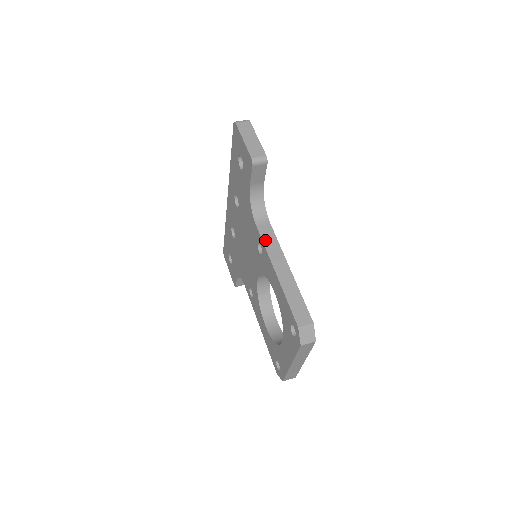
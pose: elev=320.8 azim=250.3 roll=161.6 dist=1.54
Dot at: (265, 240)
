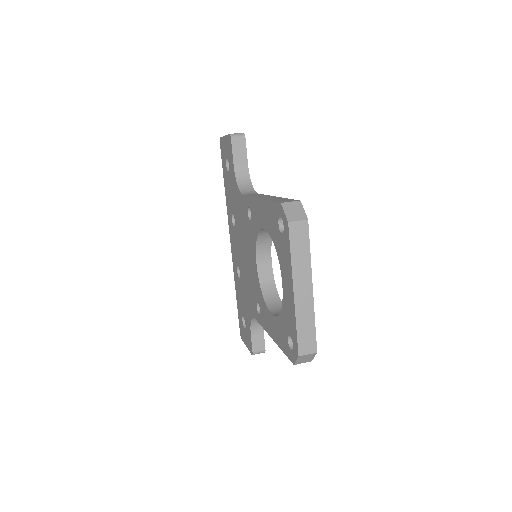
Dot at: occluded
